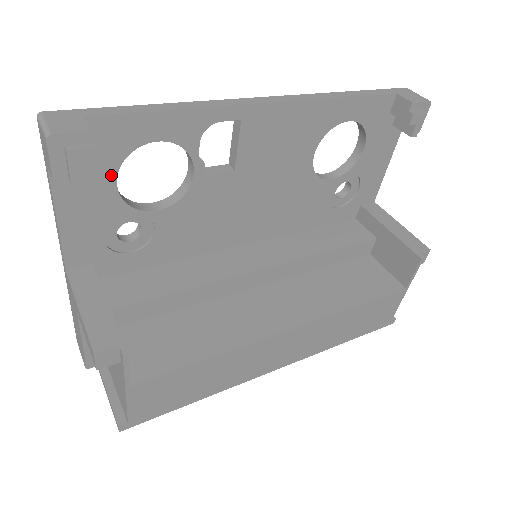
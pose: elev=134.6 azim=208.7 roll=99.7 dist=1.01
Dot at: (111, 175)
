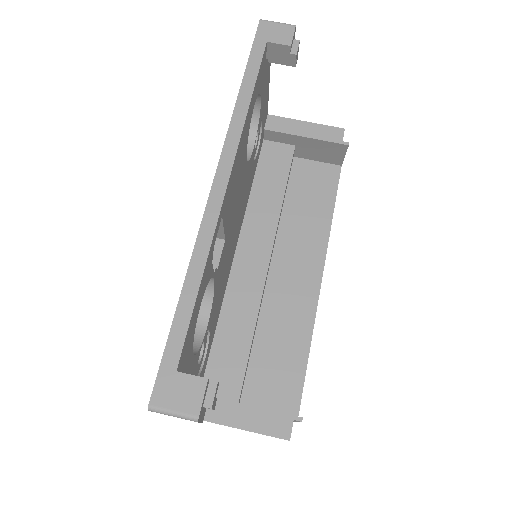
Dot at: (191, 358)
